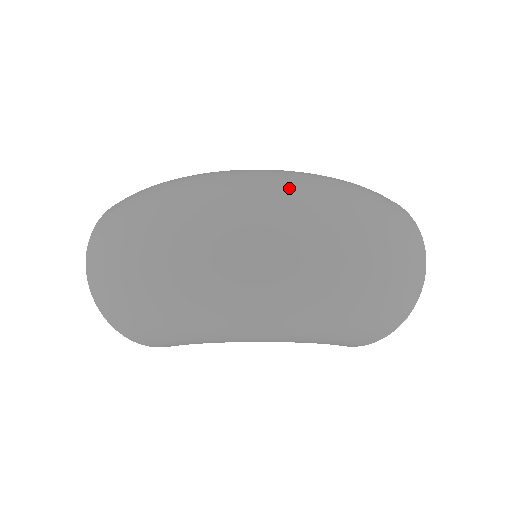
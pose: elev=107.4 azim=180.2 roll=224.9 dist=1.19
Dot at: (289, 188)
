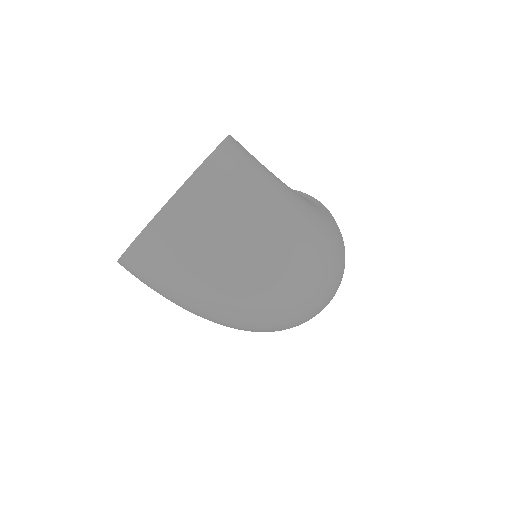
Dot at: (328, 285)
